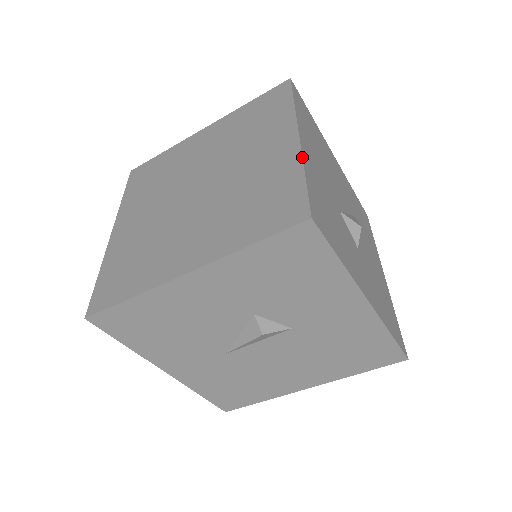
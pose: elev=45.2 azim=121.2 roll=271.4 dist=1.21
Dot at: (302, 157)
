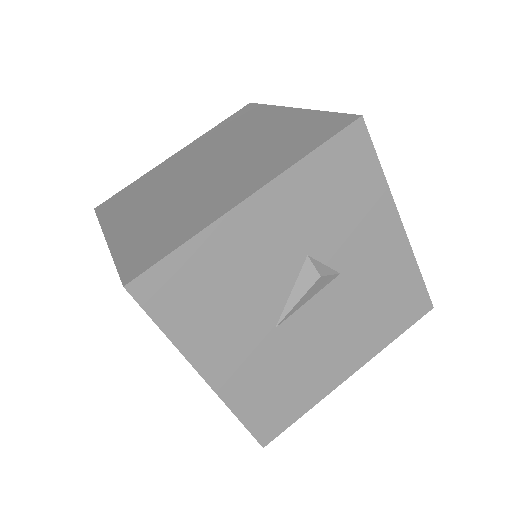
Dot at: occluded
